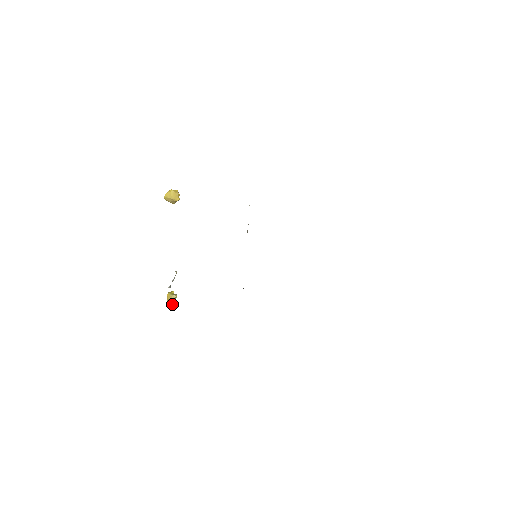
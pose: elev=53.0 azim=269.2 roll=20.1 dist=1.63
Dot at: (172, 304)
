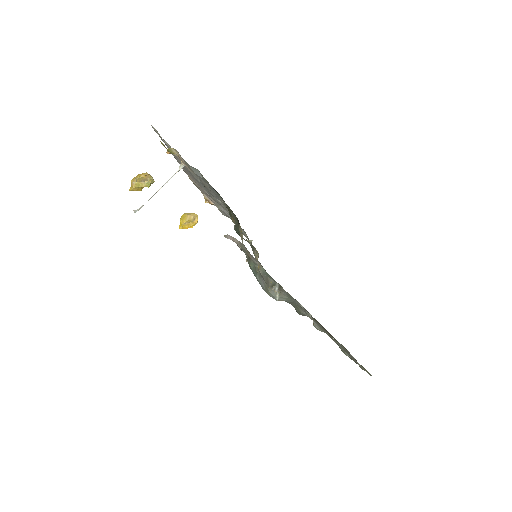
Dot at: (147, 174)
